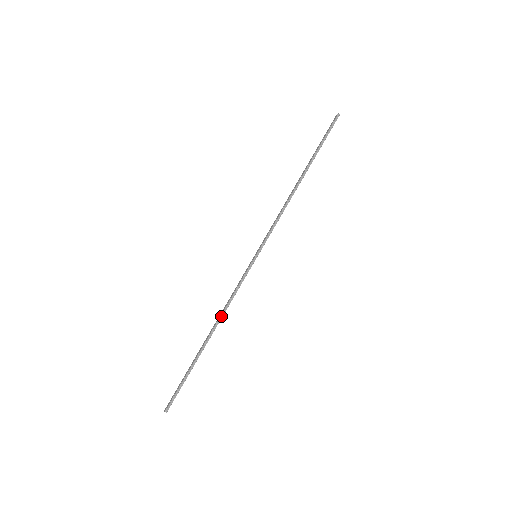
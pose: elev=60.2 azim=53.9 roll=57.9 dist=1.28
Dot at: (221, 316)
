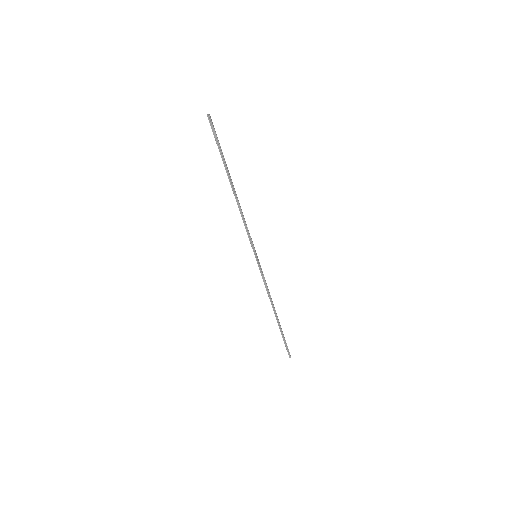
Dot at: (271, 300)
